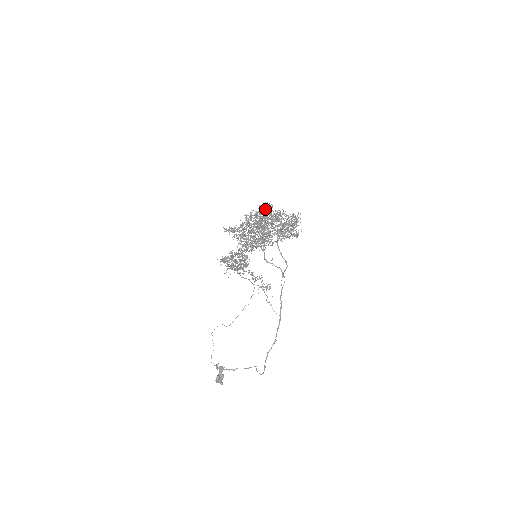
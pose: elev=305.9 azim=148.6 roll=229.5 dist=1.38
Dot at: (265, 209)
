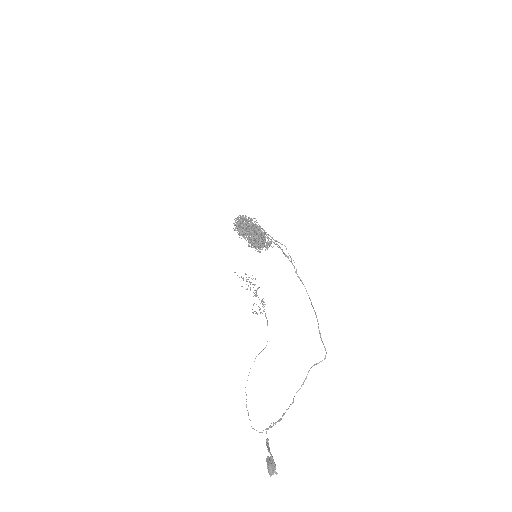
Dot at: occluded
